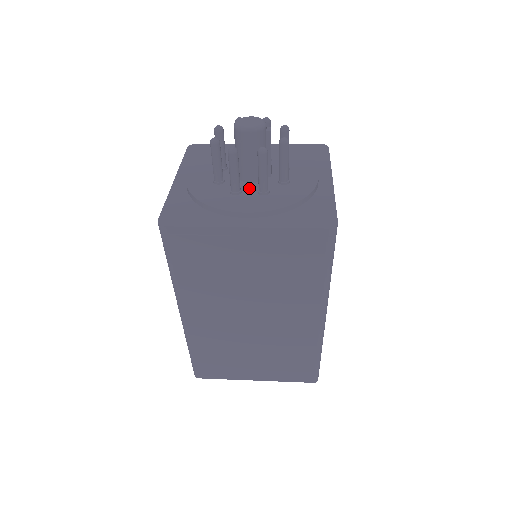
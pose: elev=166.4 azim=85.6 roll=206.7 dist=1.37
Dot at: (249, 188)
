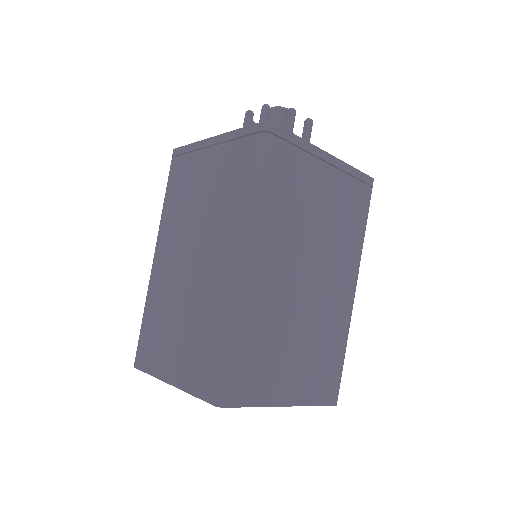
Dot at: occluded
